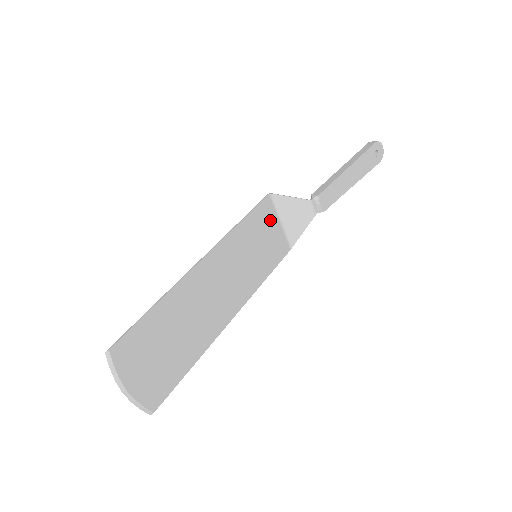
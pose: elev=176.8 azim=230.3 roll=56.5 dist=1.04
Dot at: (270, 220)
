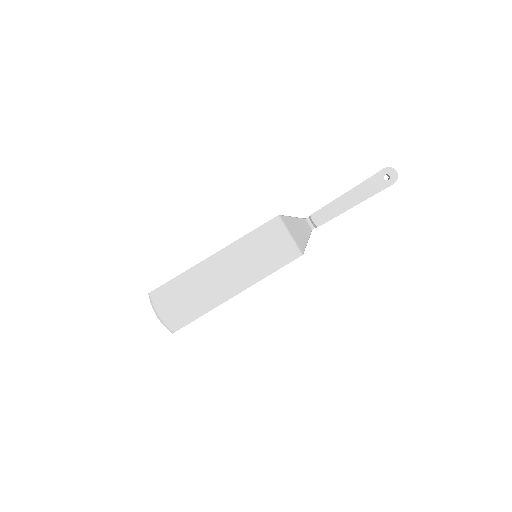
Dot at: (278, 233)
